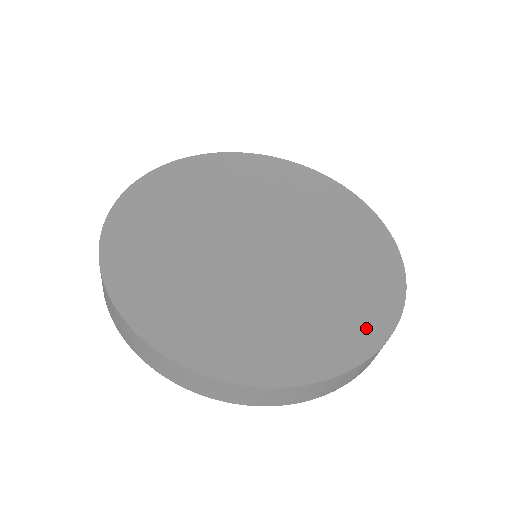
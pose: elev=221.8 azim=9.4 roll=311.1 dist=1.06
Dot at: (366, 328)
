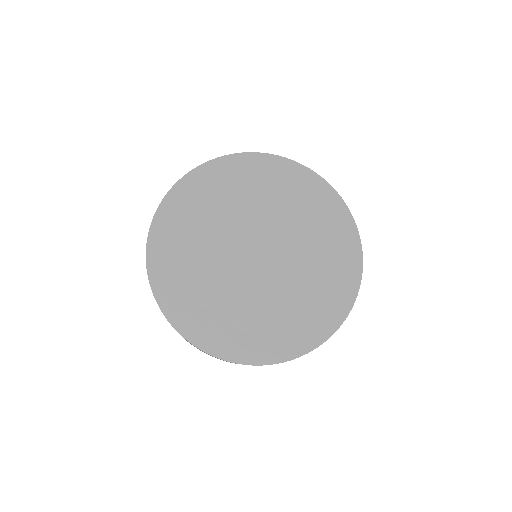
Dot at: (332, 312)
